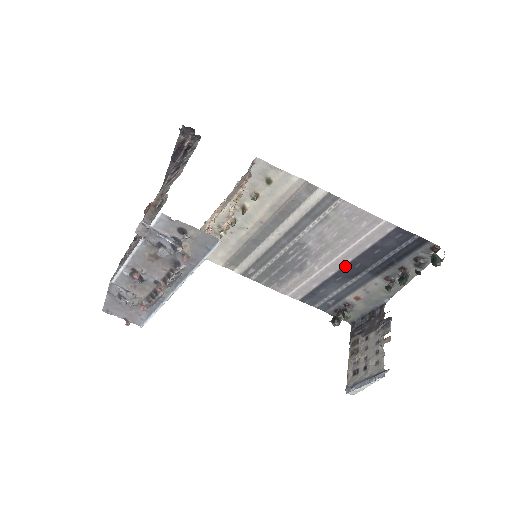
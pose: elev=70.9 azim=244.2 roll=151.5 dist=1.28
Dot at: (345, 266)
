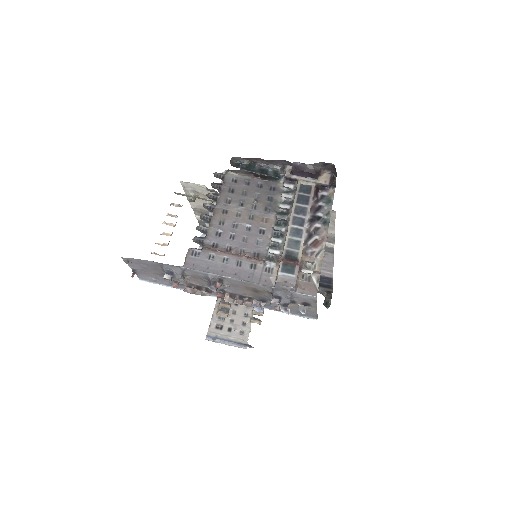
Dot at: occluded
